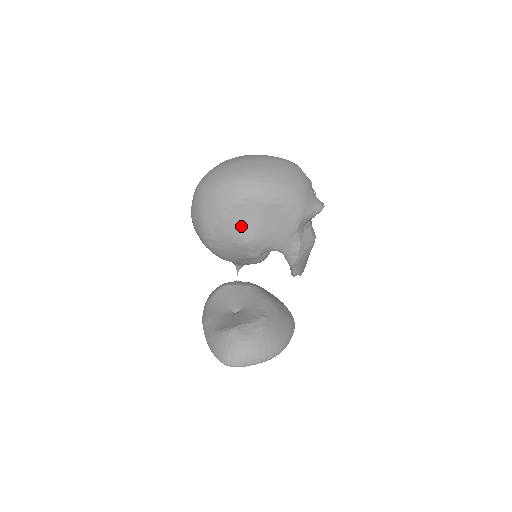
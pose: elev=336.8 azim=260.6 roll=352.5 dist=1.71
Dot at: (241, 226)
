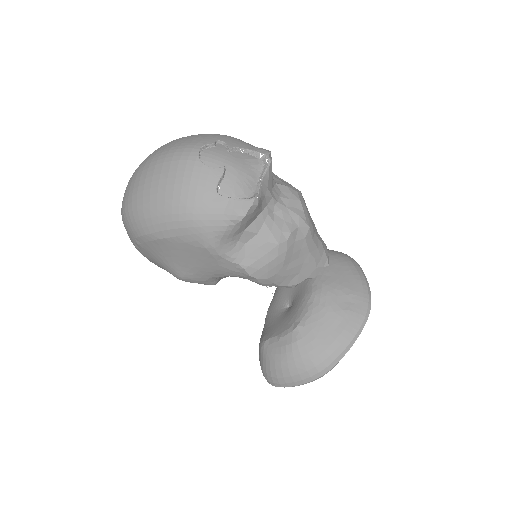
Dot at: (161, 264)
